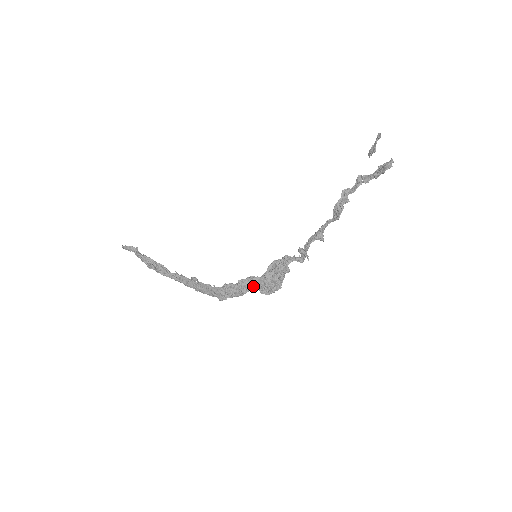
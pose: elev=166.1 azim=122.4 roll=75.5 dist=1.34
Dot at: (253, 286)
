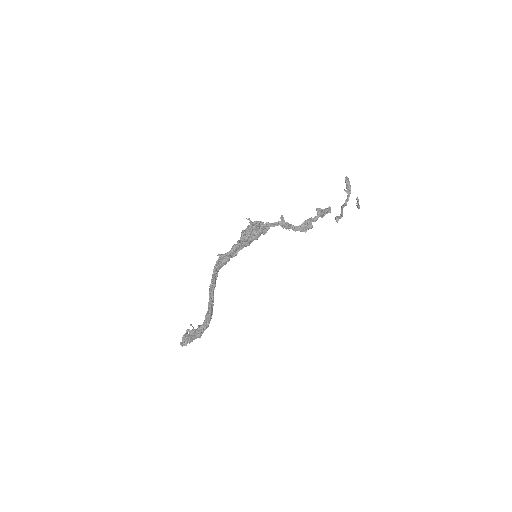
Dot at: (236, 245)
